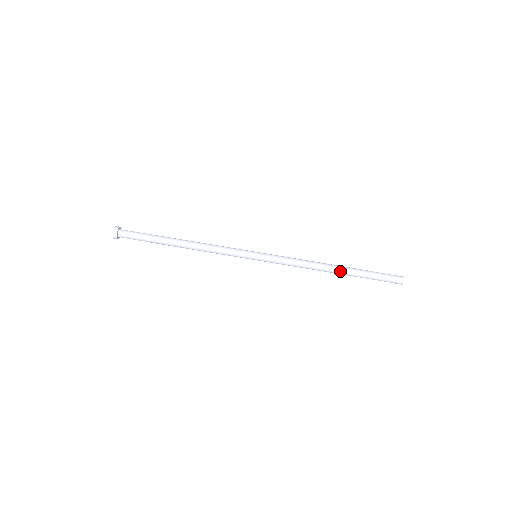
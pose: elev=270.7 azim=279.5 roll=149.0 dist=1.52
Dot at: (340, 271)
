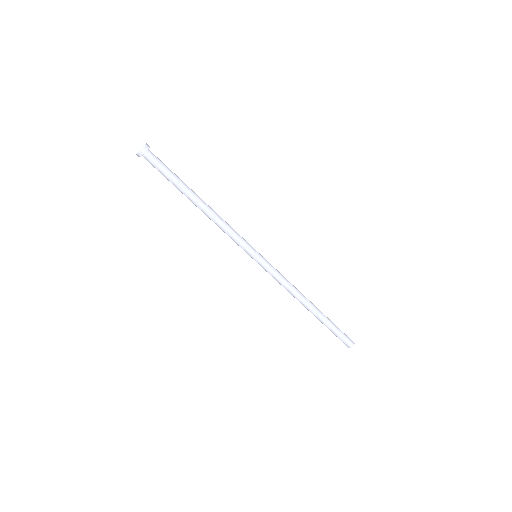
Dot at: (315, 310)
